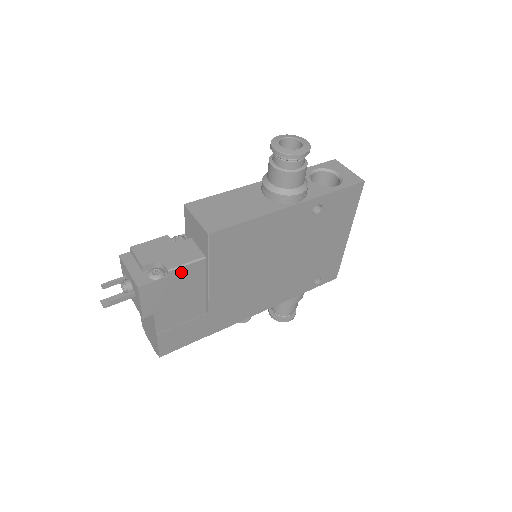
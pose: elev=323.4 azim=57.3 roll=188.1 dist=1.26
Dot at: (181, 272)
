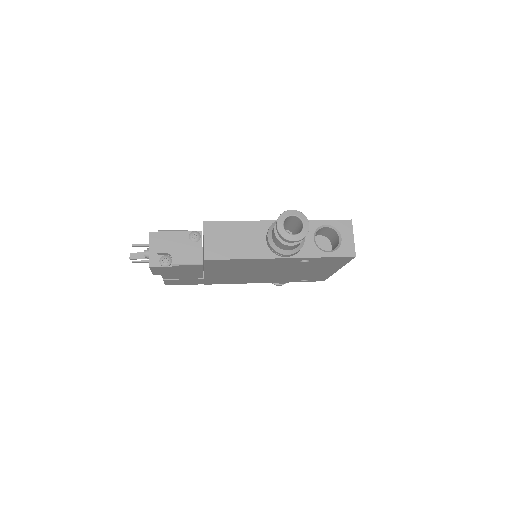
Dot at: (183, 266)
